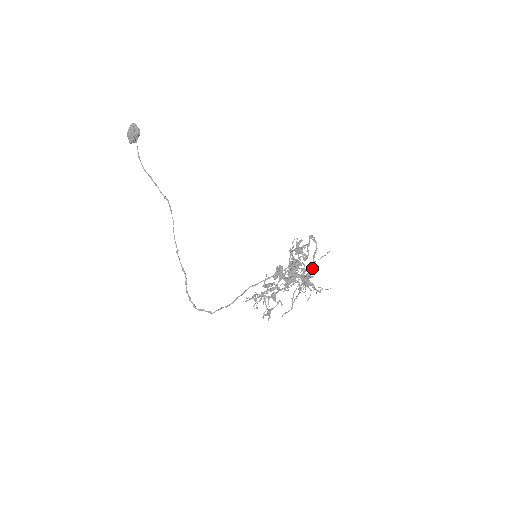
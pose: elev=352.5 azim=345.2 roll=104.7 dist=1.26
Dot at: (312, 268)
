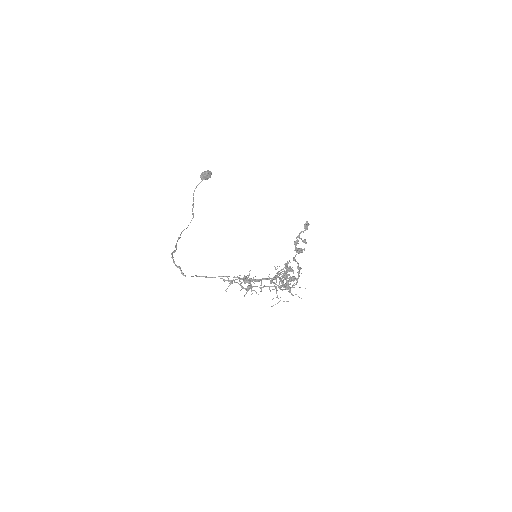
Dot at: occluded
